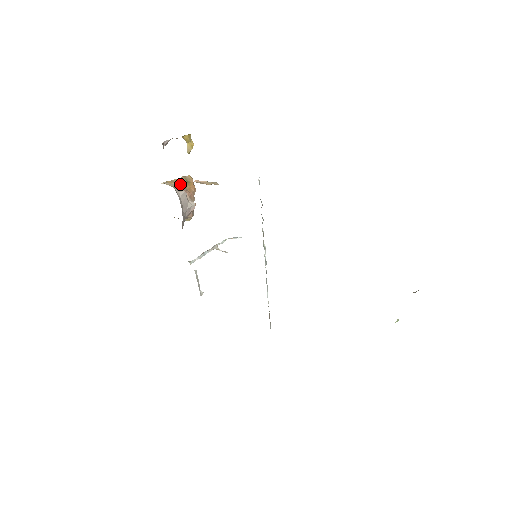
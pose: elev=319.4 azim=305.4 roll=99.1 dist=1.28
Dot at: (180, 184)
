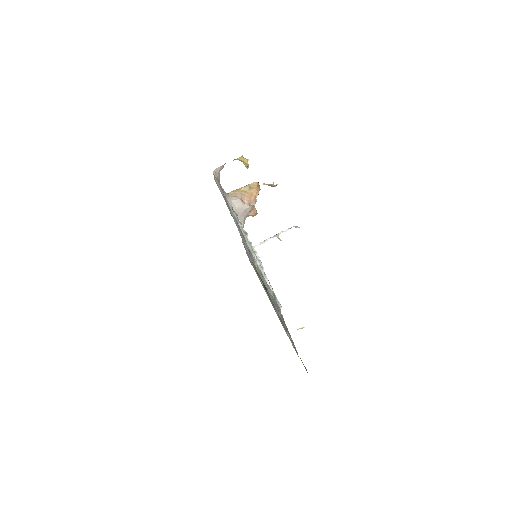
Dot at: (242, 192)
